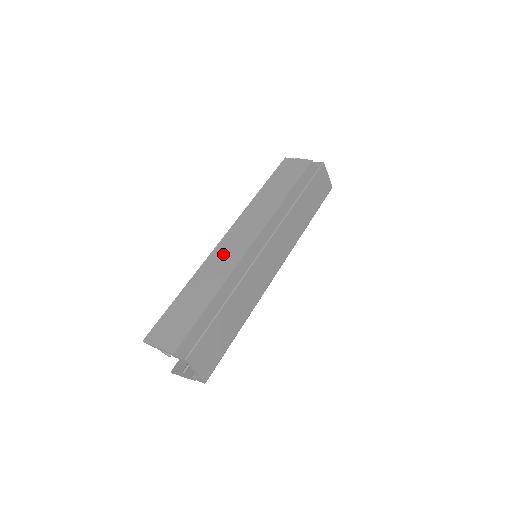
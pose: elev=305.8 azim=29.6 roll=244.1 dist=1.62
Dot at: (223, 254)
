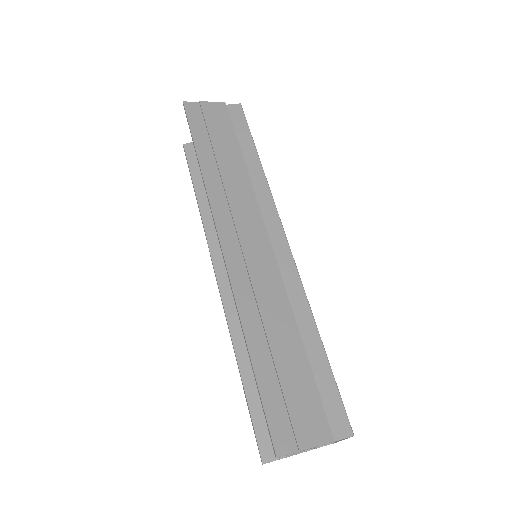
Dot at: (251, 273)
